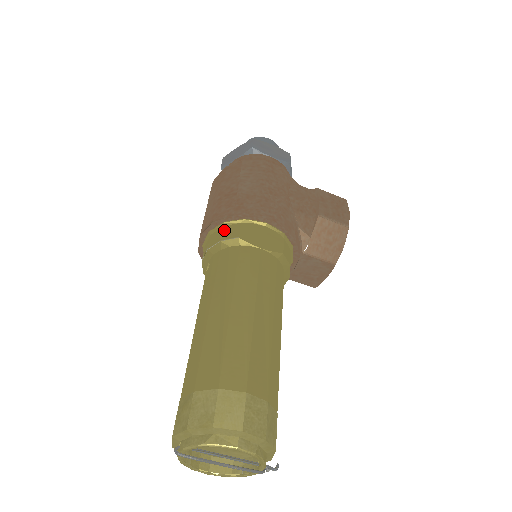
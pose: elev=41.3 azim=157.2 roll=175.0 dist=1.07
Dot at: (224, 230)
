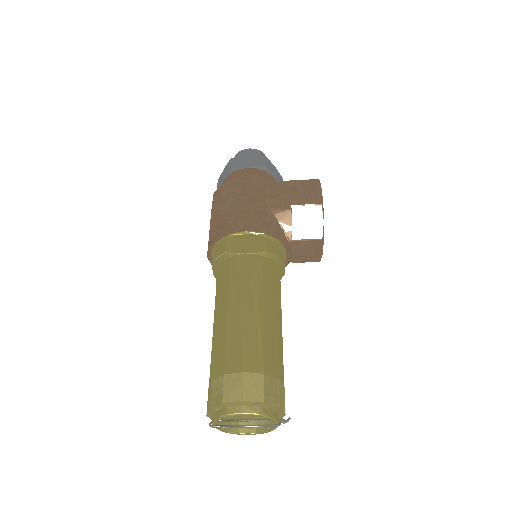
Dot at: (218, 248)
